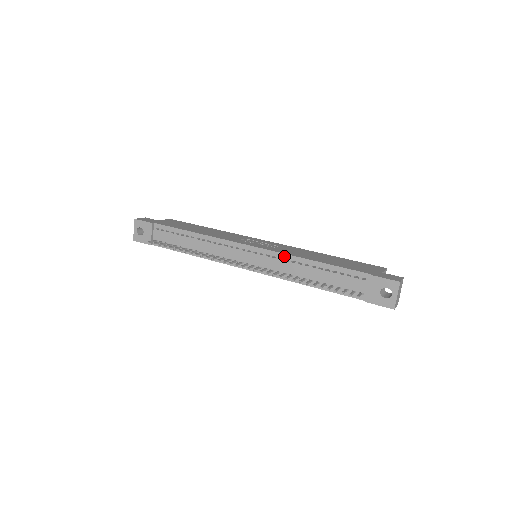
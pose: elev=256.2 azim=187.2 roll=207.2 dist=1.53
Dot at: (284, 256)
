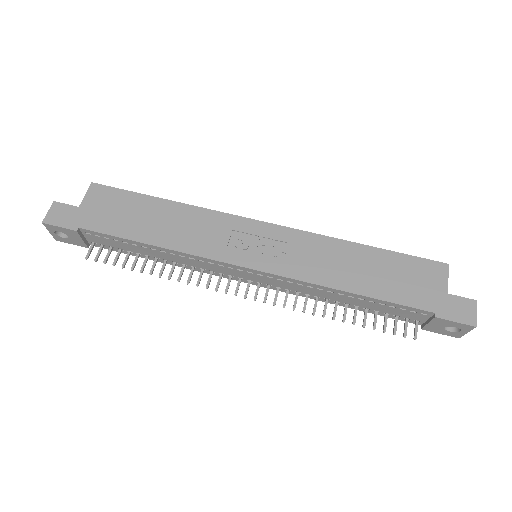
Dot at: (306, 284)
